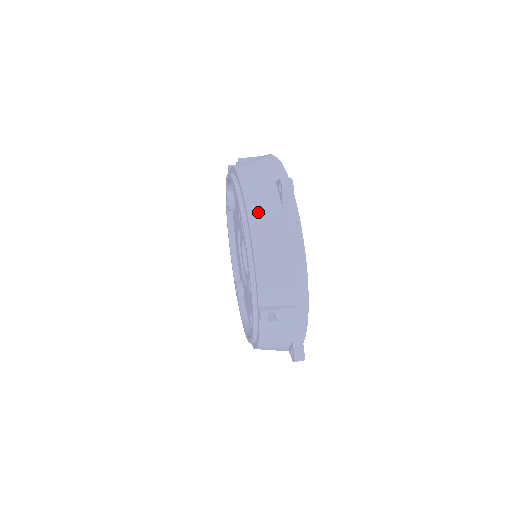
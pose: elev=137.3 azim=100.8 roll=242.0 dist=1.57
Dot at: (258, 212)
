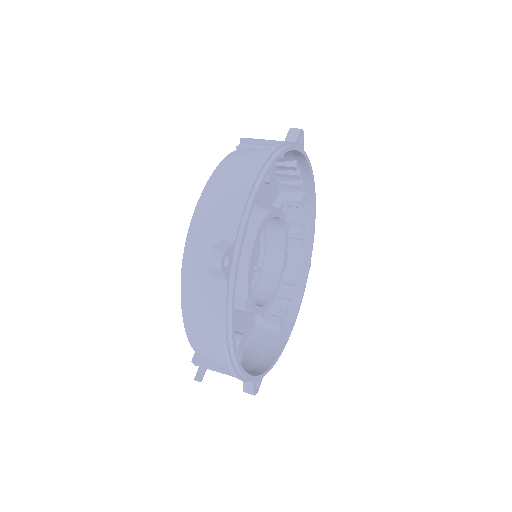
Dot at: (192, 272)
